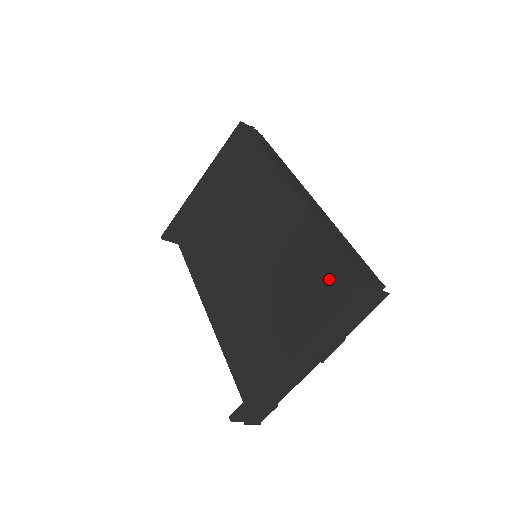
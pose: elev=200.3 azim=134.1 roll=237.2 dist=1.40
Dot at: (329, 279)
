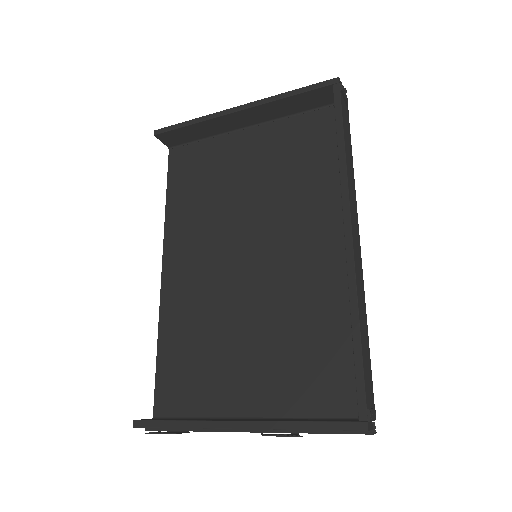
Dot at: (323, 361)
